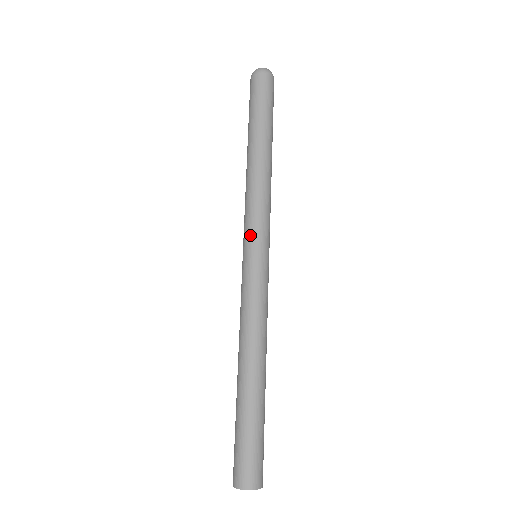
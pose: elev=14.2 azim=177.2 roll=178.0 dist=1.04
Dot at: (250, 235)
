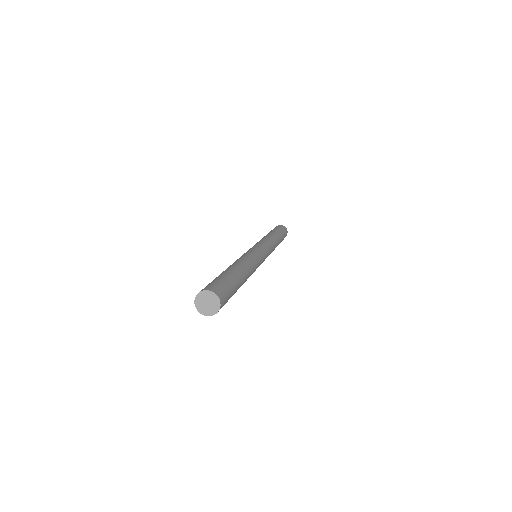
Dot at: (259, 244)
